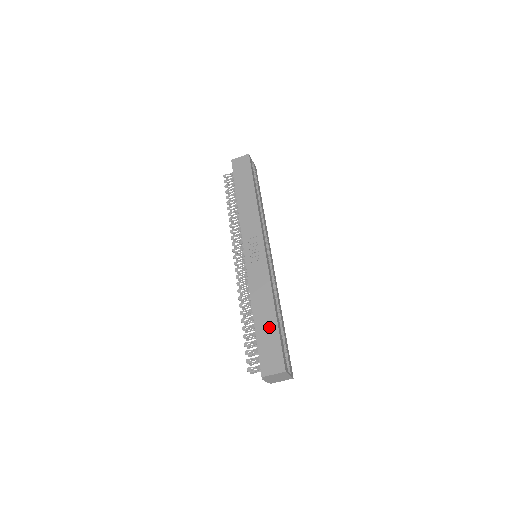
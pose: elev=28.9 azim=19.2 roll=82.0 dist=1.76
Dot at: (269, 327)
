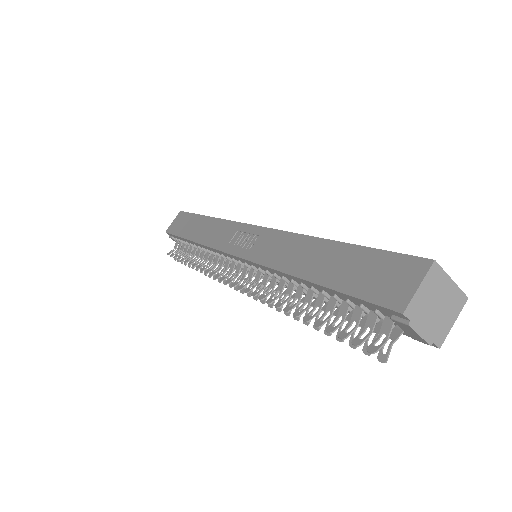
Dot at: (340, 259)
